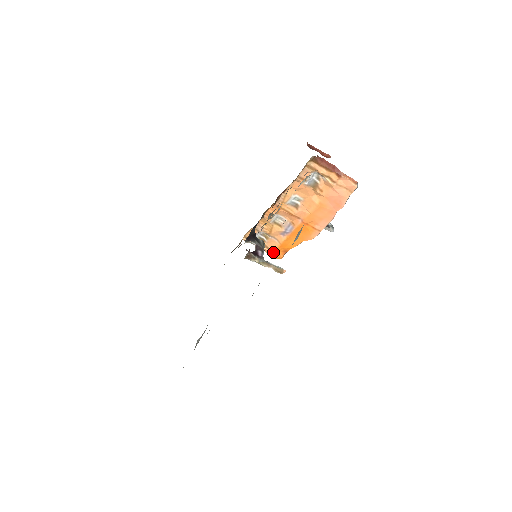
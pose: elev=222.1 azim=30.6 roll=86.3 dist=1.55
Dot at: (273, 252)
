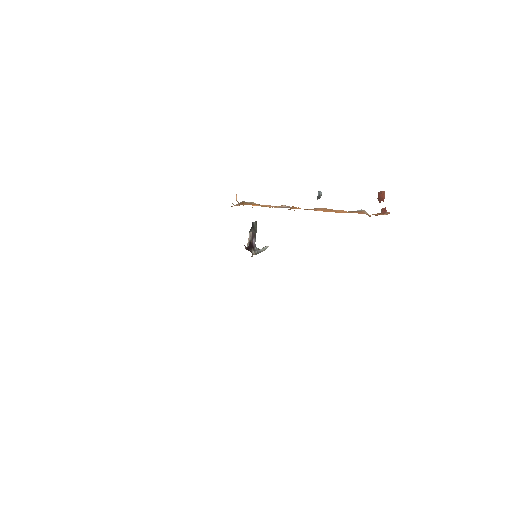
Dot at: (247, 204)
